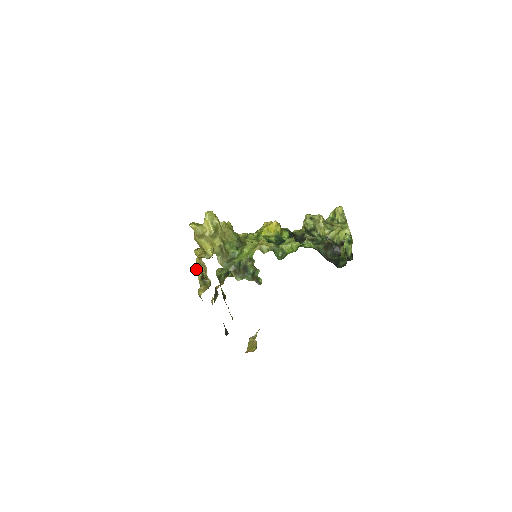
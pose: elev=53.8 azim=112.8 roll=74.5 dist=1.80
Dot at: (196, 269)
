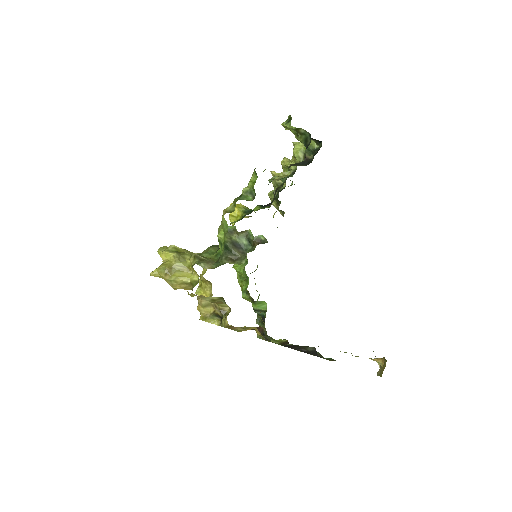
Dot at: (210, 322)
